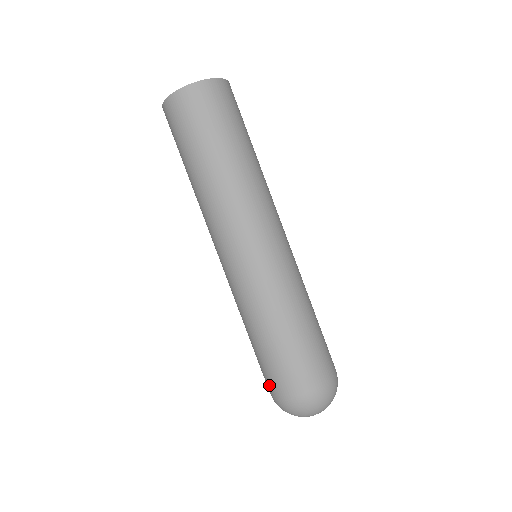
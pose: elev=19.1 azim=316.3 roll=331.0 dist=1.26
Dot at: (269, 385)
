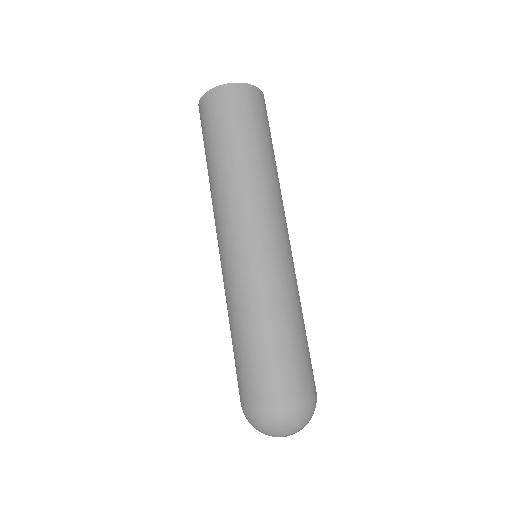
Dot at: (256, 389)
